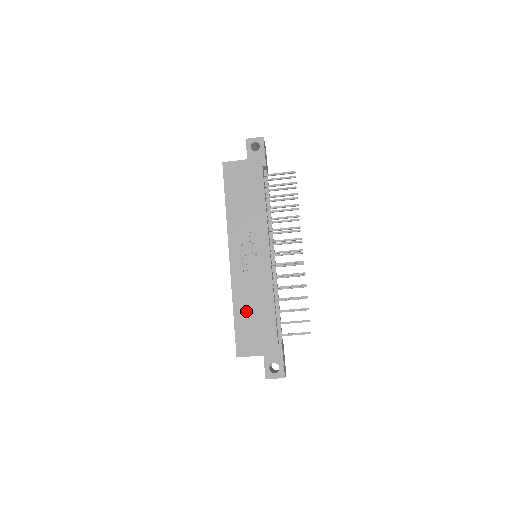
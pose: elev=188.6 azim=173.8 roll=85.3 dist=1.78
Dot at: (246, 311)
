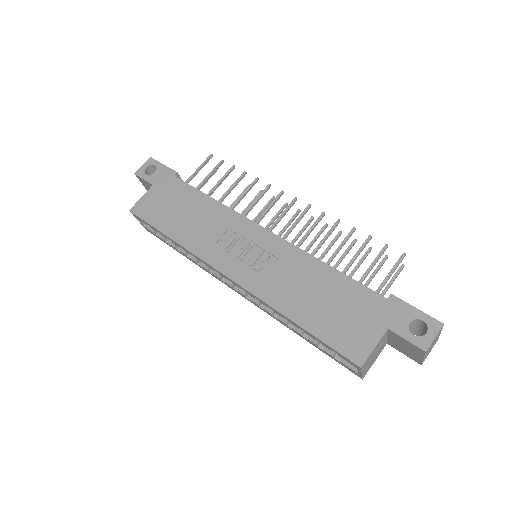
Dot at: (308, 306)
